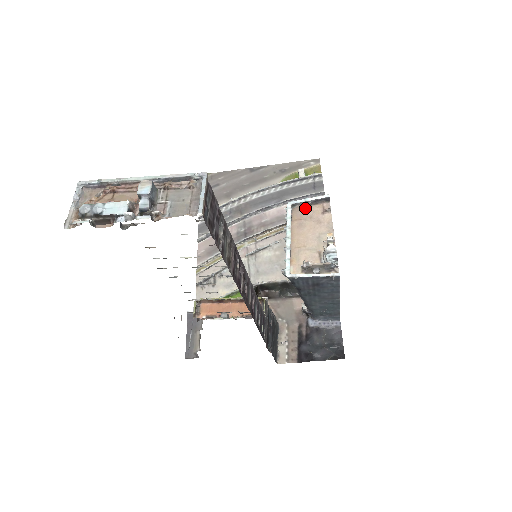
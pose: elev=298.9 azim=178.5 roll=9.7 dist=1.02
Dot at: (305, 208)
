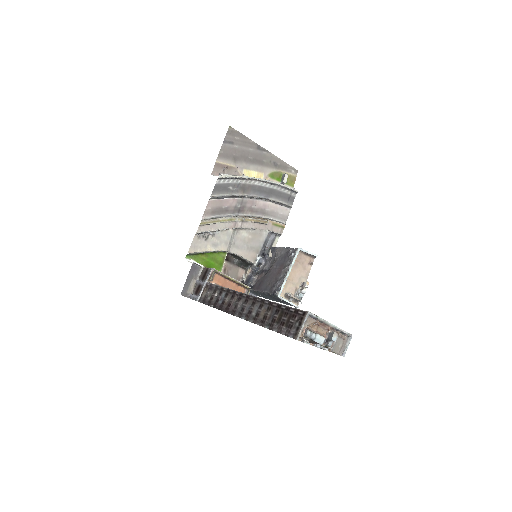
Dot at: (303, 255)
